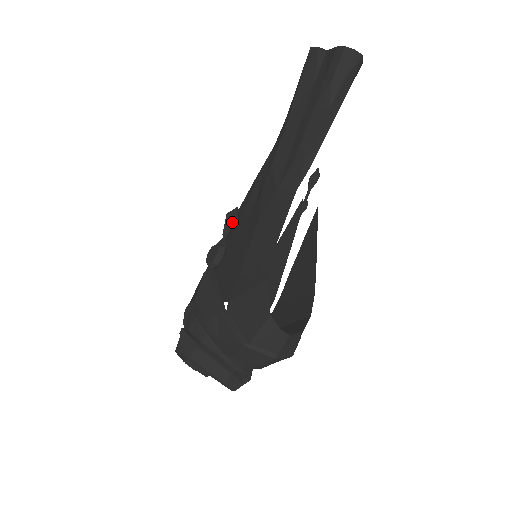
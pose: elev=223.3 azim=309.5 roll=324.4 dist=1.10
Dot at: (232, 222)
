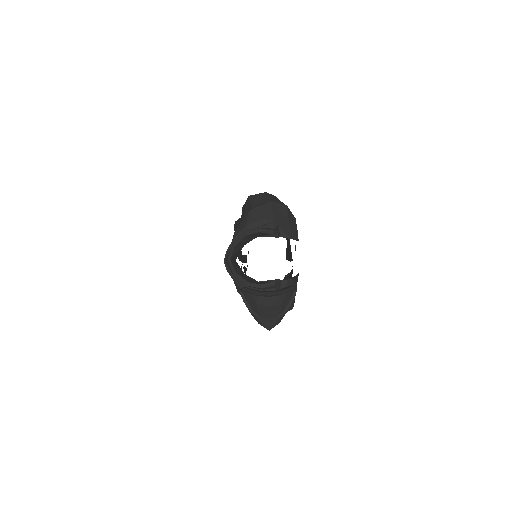
Dot at: occluded
